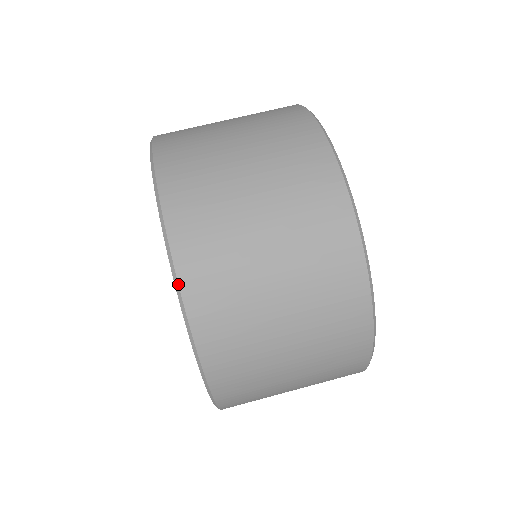
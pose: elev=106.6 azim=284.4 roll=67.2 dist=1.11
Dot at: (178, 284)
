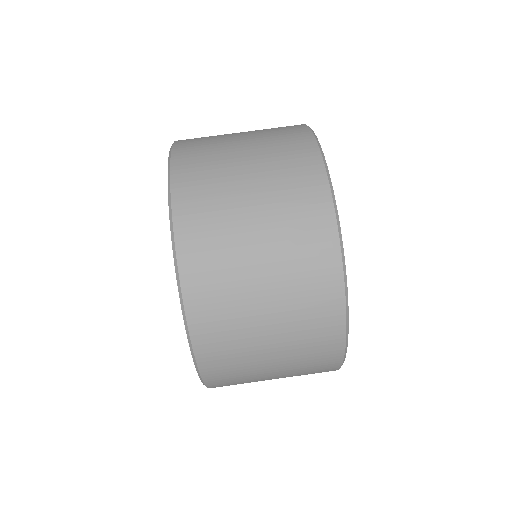
Dot at: (176, 257)
